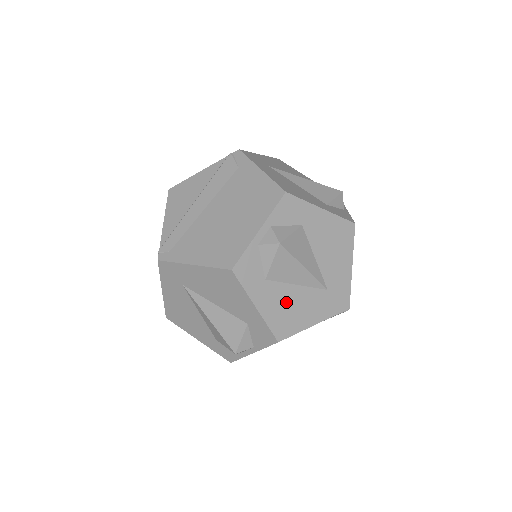
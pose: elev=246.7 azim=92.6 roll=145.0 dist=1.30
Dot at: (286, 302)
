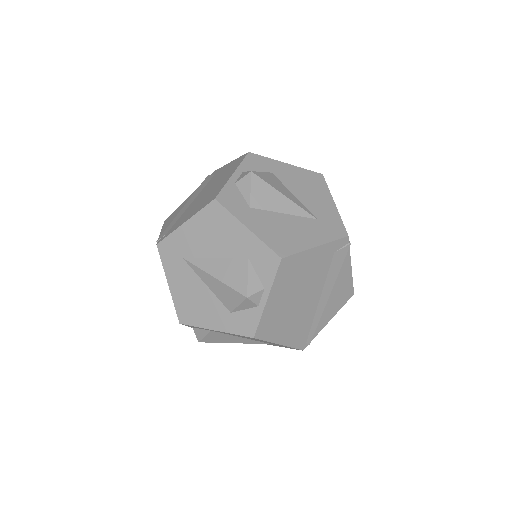
Dot at: (277, 226)
